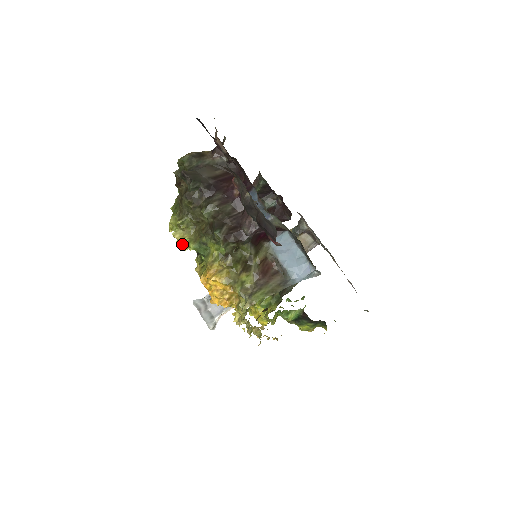
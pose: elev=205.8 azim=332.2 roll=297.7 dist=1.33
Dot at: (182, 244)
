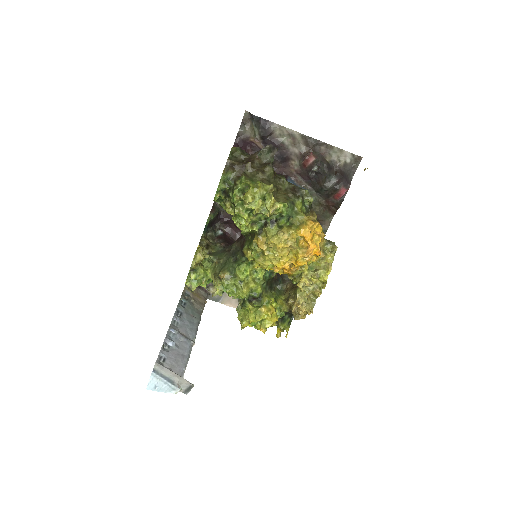
Dot at: (273, 207)
